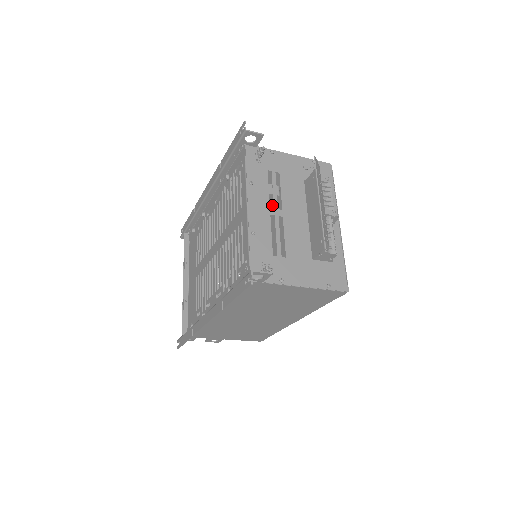
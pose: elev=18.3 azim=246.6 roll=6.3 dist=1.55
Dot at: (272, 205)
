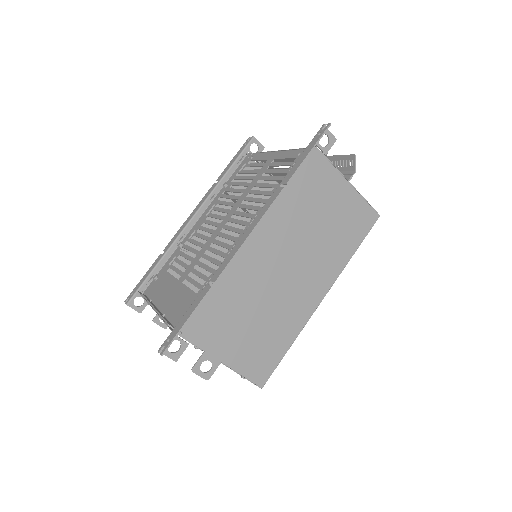
Dot at: occluded
